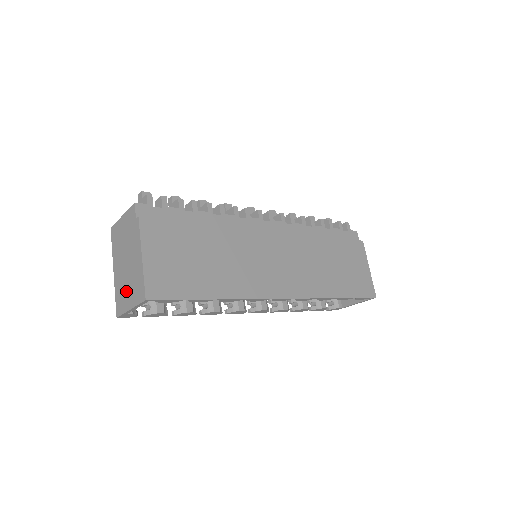
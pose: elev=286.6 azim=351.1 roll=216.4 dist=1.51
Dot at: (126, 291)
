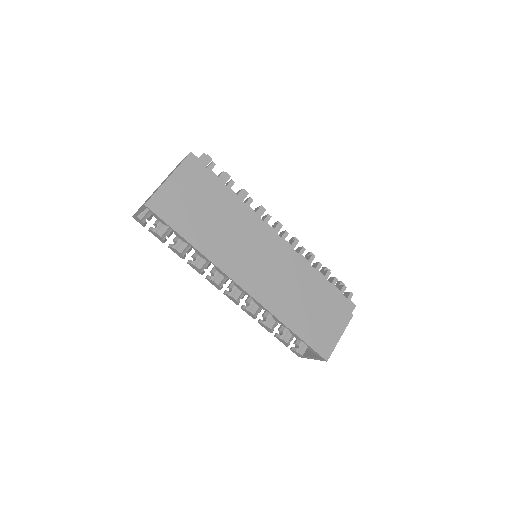
Dot at: occluded
